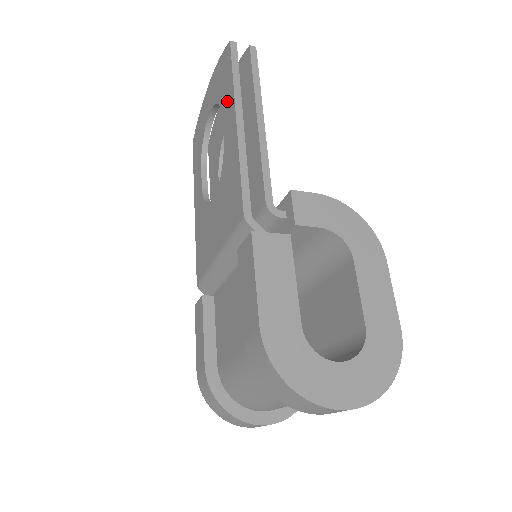
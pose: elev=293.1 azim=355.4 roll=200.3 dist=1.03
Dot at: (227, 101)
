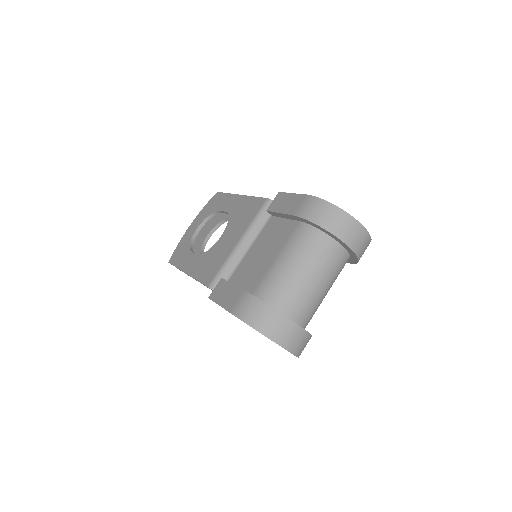
Dot at: (224, 202)
